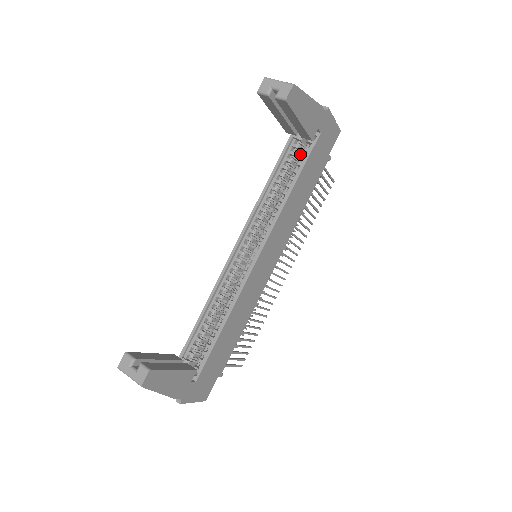
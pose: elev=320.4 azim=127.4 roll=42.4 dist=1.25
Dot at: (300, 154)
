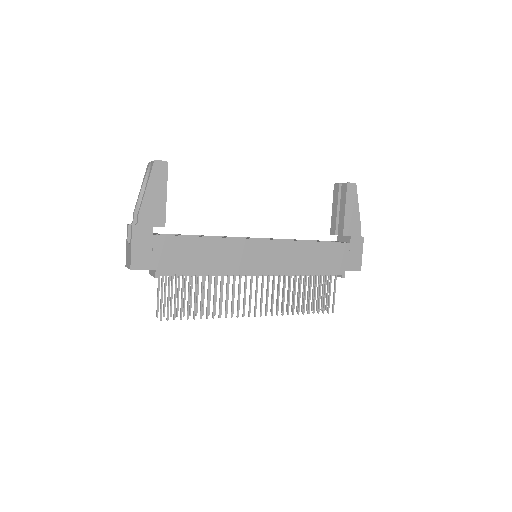
Dot at: occluded
